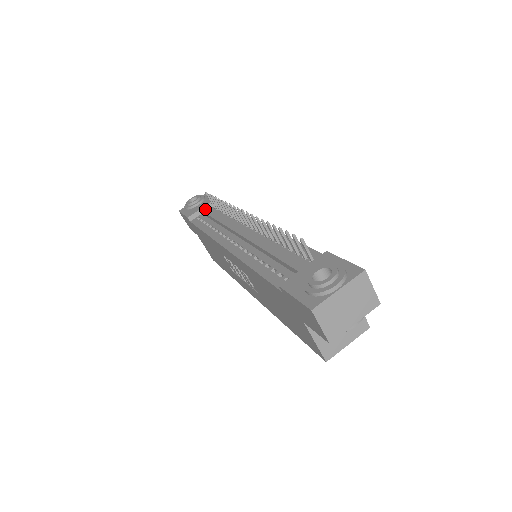
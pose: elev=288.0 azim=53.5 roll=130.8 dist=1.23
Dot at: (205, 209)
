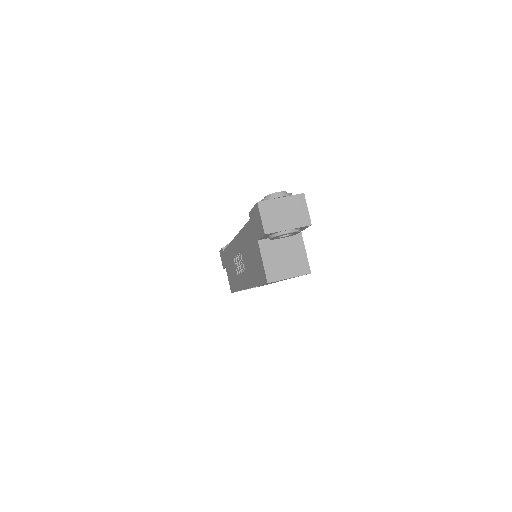
Dot at: occluded
